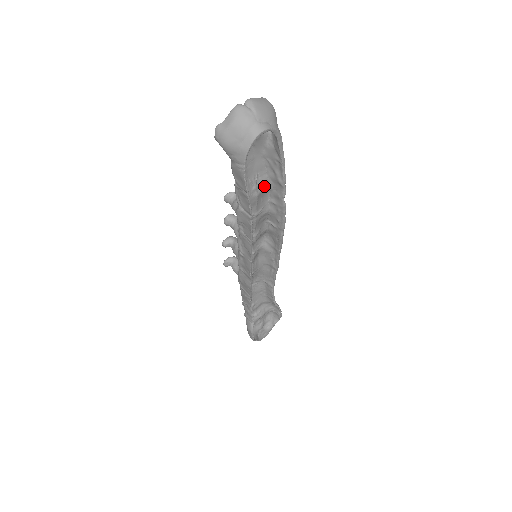
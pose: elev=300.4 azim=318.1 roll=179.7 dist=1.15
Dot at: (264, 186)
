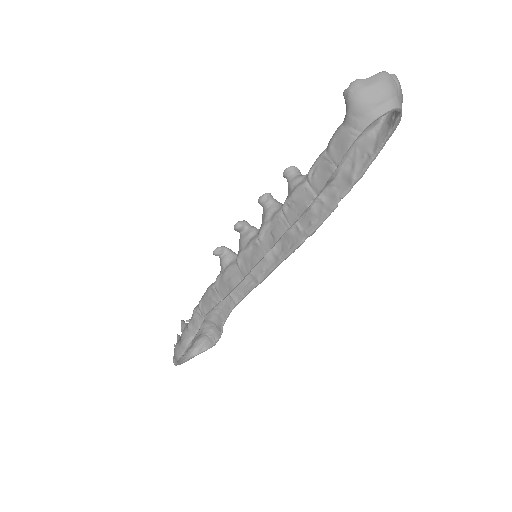
Dot at: (332, 176)
